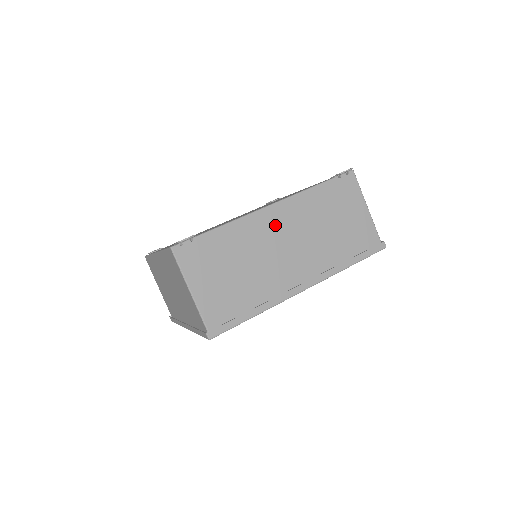
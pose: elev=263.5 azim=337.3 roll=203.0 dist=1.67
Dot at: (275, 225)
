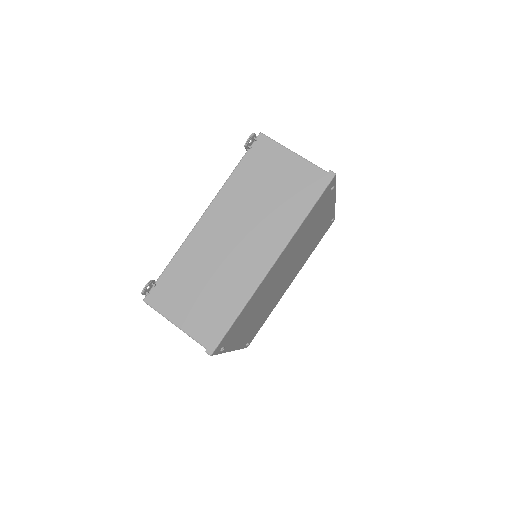
Dot at: (216, 228)
